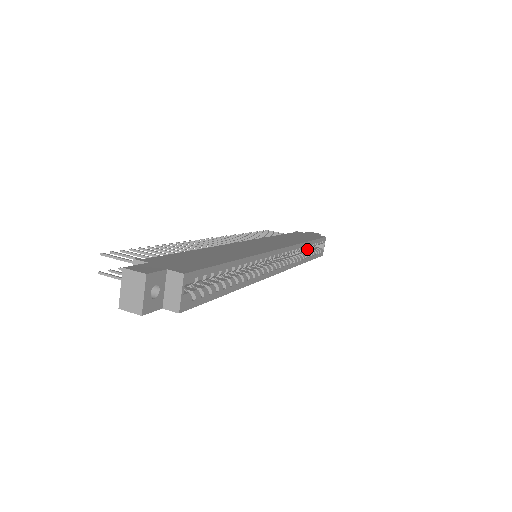
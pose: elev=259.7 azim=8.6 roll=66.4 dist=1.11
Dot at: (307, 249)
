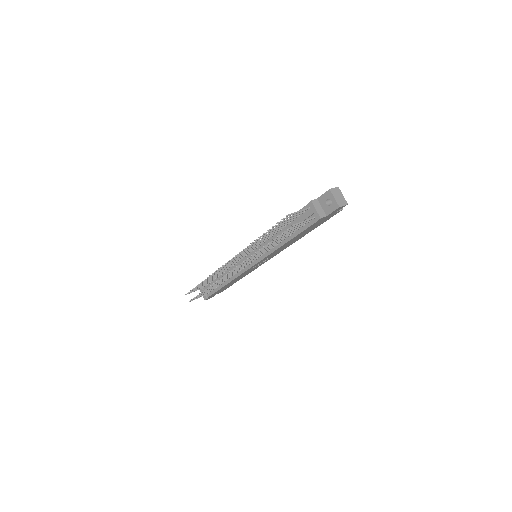
Dot at: occluded
